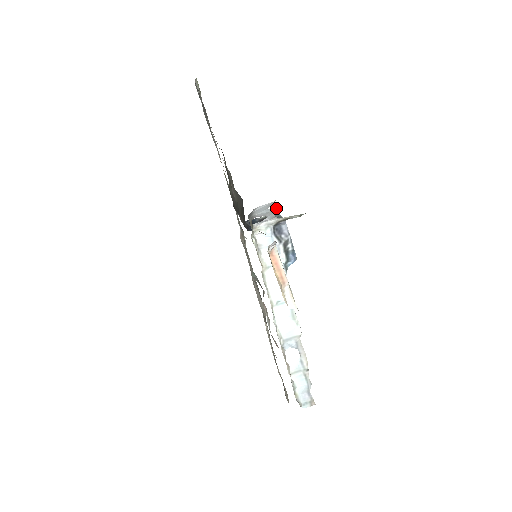
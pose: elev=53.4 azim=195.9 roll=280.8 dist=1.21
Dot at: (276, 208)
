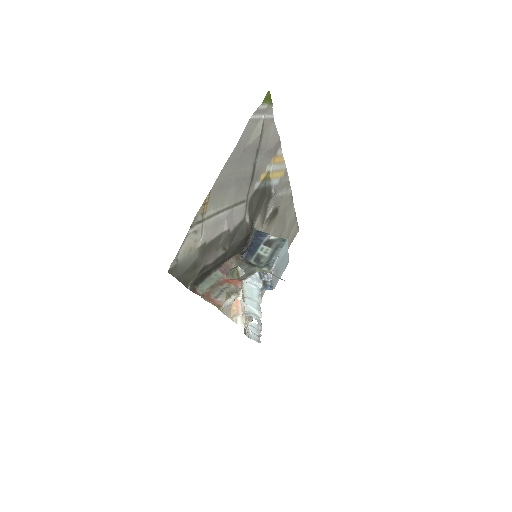
Dot at: (241, 287)
